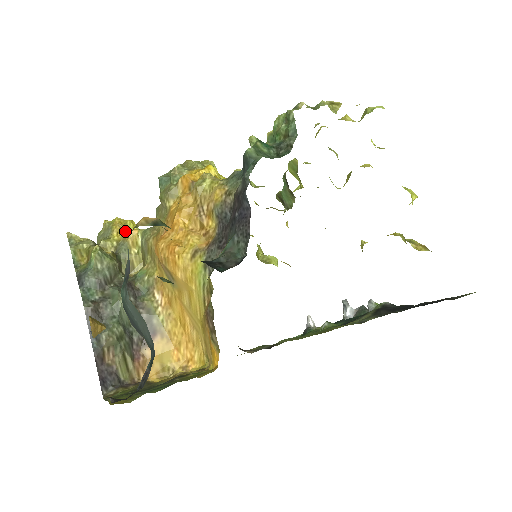
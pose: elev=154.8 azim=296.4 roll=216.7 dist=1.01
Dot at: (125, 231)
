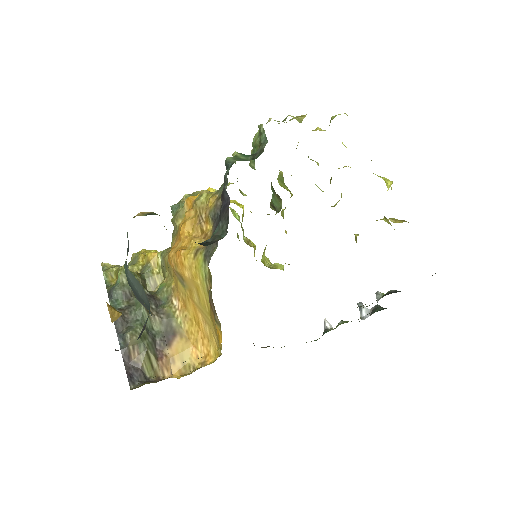
Dot at: (147, 255)
